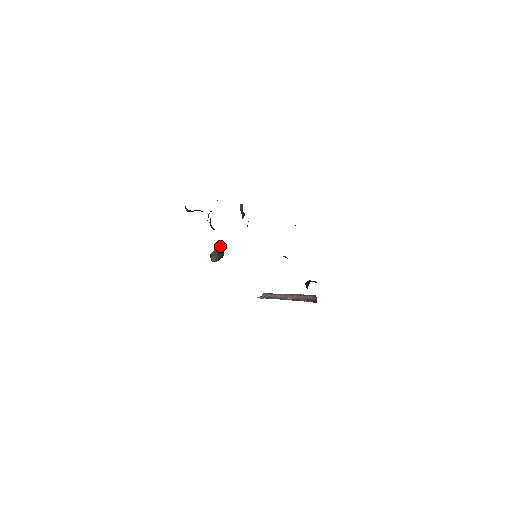
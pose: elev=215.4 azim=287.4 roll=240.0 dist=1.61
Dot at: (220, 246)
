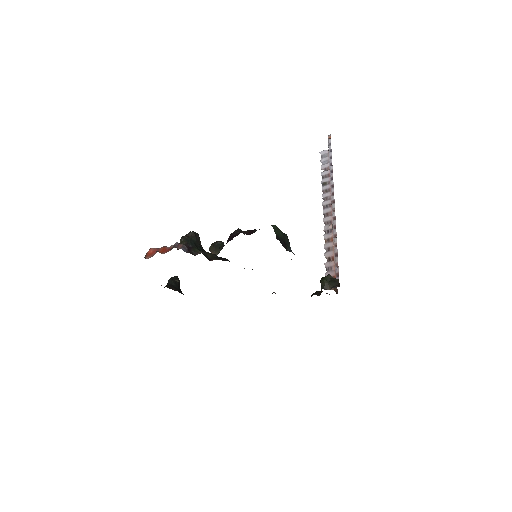
Dot at: (214, 245)
